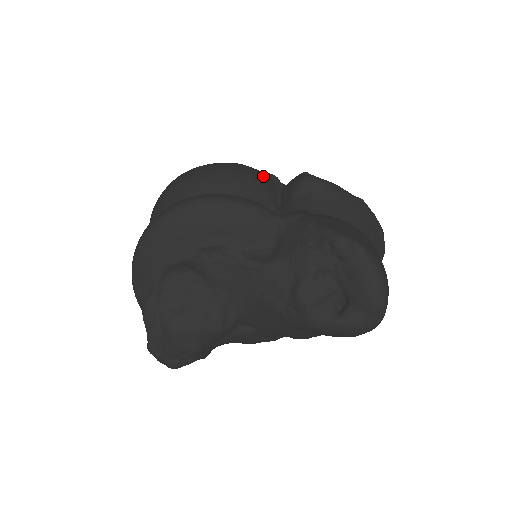
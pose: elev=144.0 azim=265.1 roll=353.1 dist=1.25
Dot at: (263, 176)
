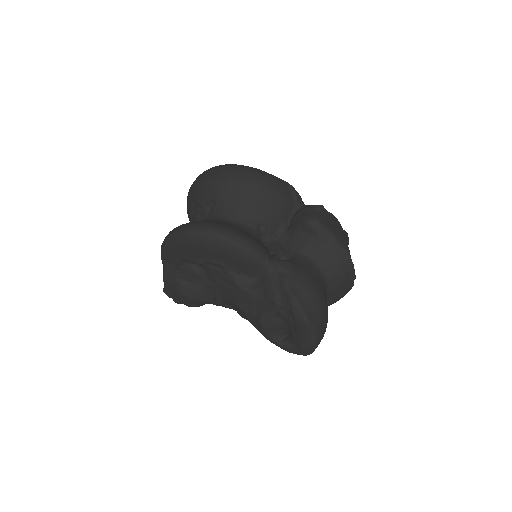
Dot at: (284, 197)
